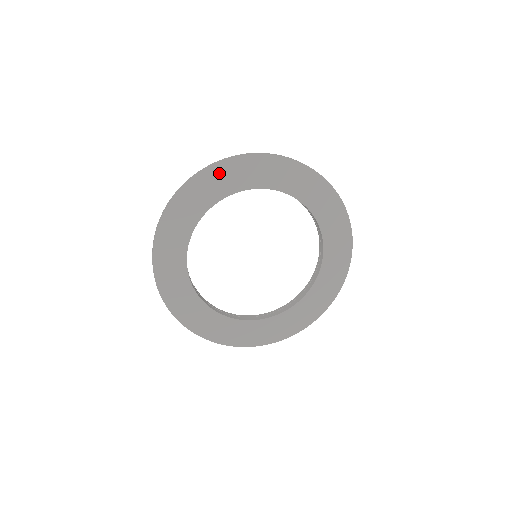
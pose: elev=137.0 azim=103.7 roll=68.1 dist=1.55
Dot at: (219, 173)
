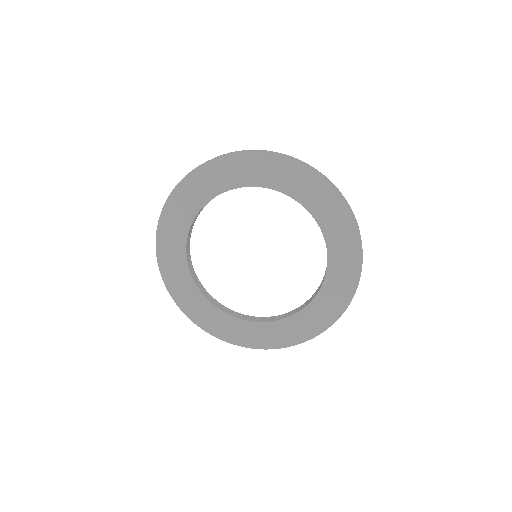
Dot at: (256, 161)
